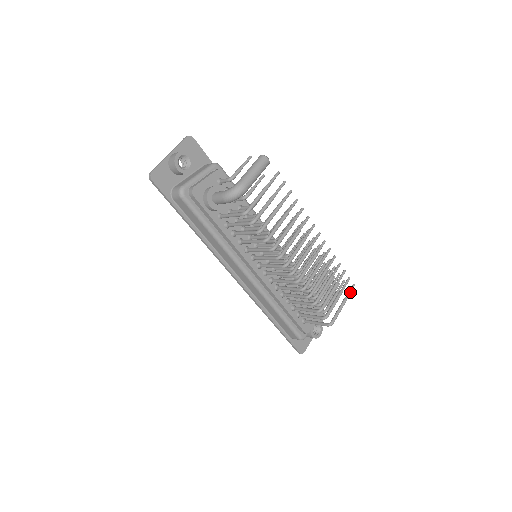
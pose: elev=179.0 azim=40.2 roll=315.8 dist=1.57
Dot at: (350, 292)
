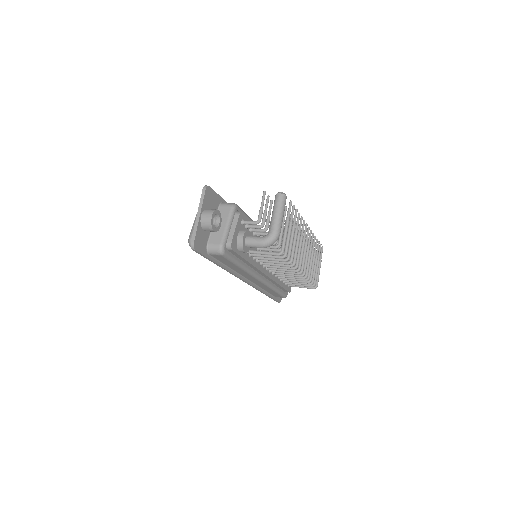
Dot at: occluded
